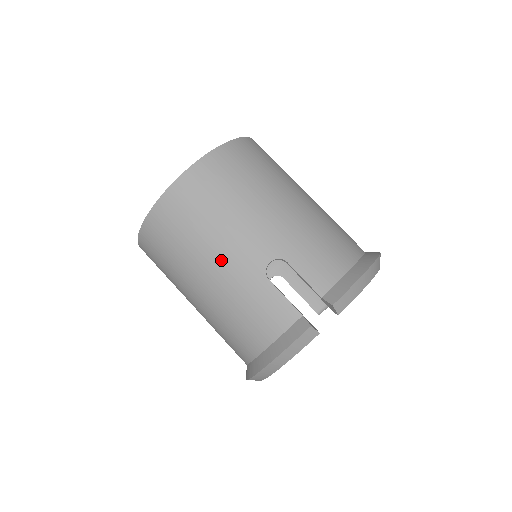
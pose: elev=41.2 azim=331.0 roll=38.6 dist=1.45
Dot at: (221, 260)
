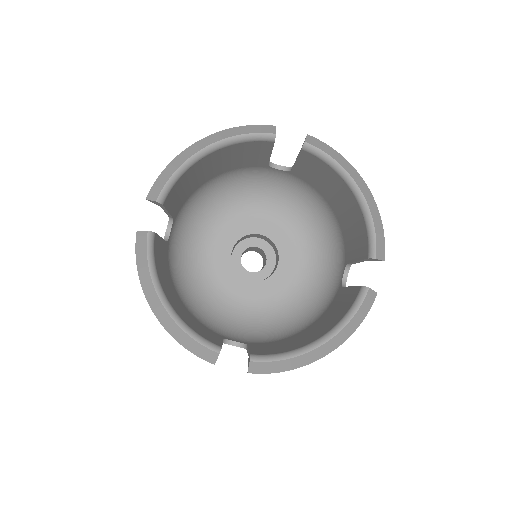
Dot at: occluded
